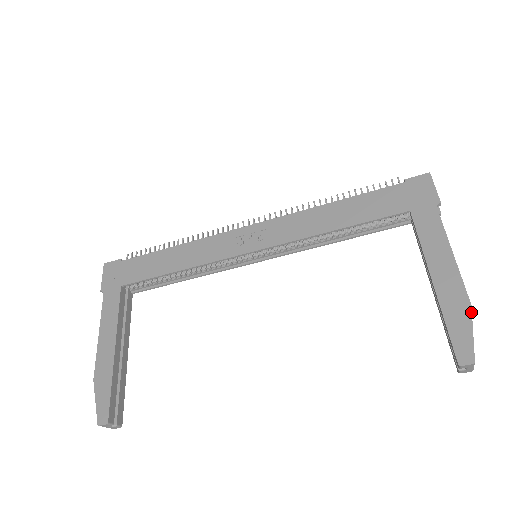
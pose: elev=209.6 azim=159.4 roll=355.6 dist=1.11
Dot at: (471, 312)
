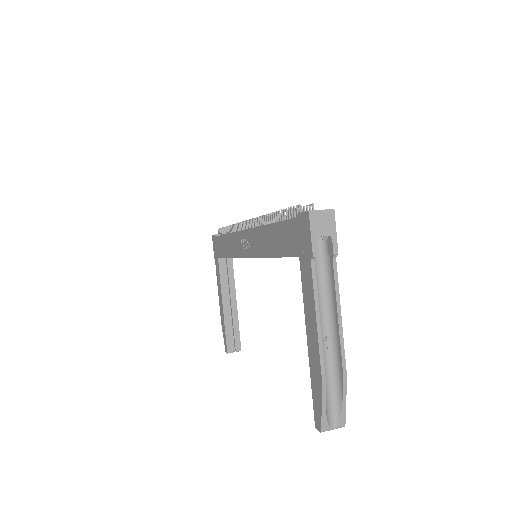
Dot at: (321, 389)
